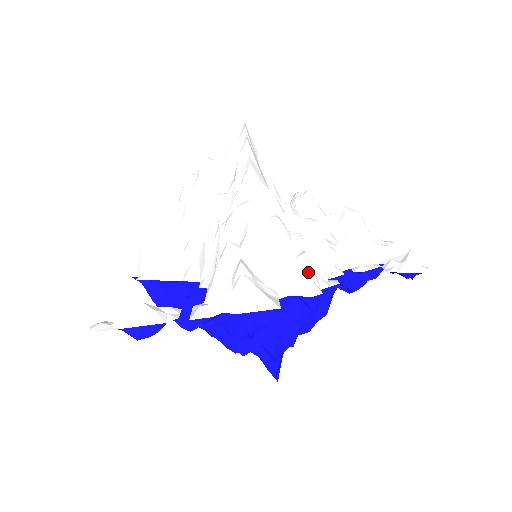
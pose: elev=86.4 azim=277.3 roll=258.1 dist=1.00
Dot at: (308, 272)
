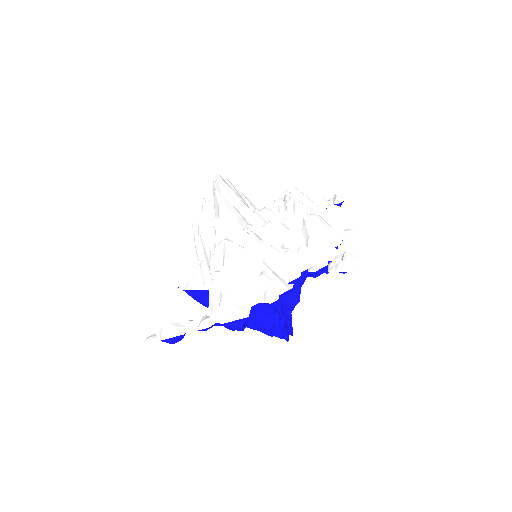
Dot at: (266, 287)
